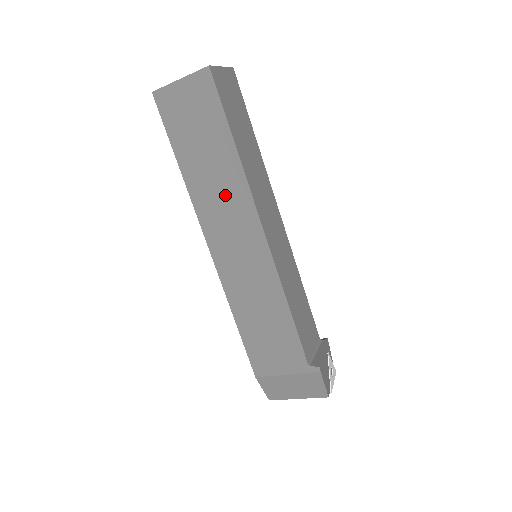
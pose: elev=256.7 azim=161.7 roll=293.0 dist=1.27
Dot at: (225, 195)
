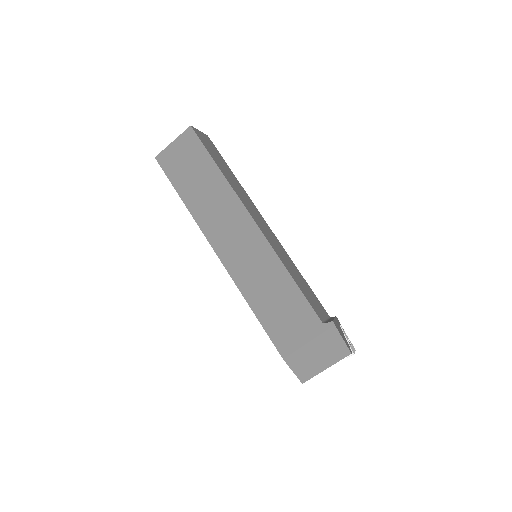
Dot at: (220, 207)
